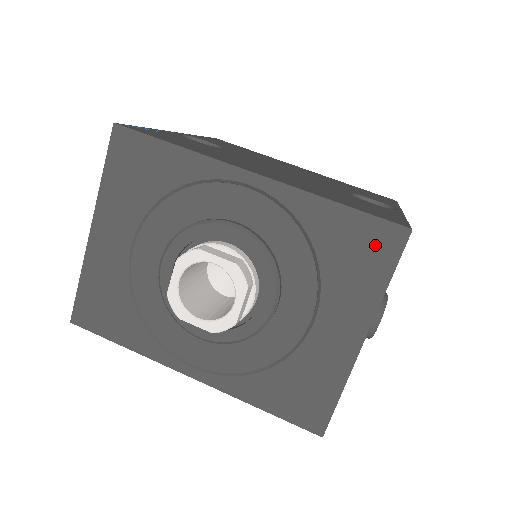
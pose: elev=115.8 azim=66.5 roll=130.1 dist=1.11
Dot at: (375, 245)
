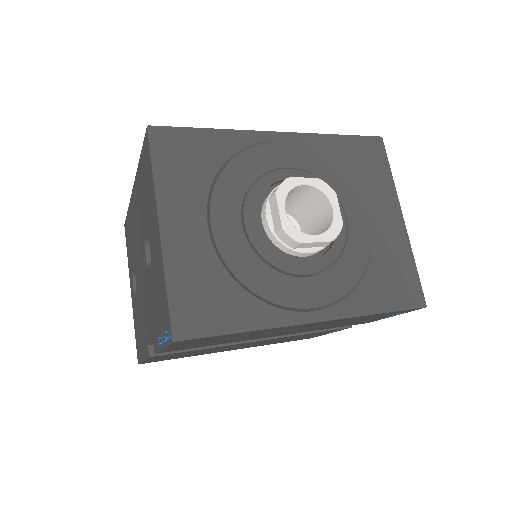
Dot at: (371, 153)
